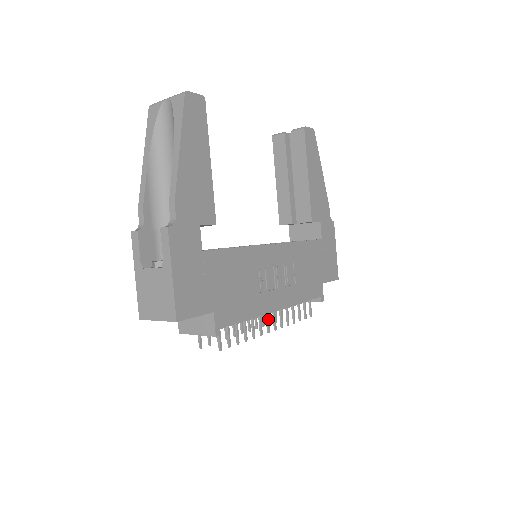
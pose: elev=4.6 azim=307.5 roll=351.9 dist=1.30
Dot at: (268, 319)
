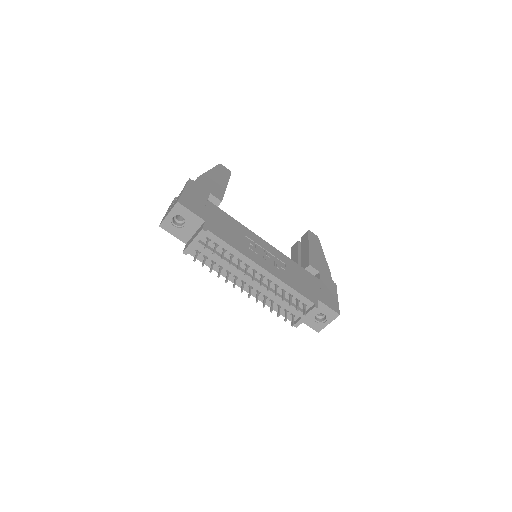
Dot at: (254, 274)
